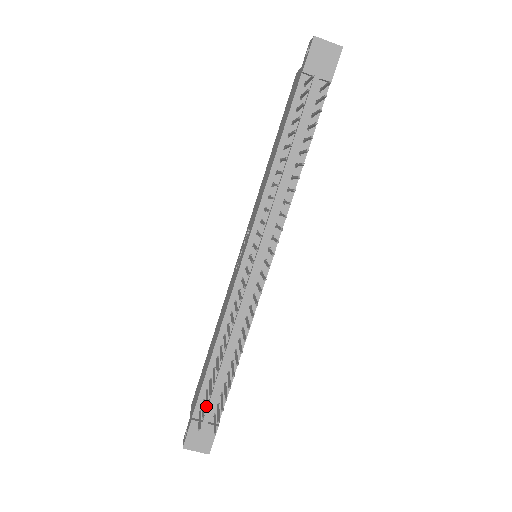
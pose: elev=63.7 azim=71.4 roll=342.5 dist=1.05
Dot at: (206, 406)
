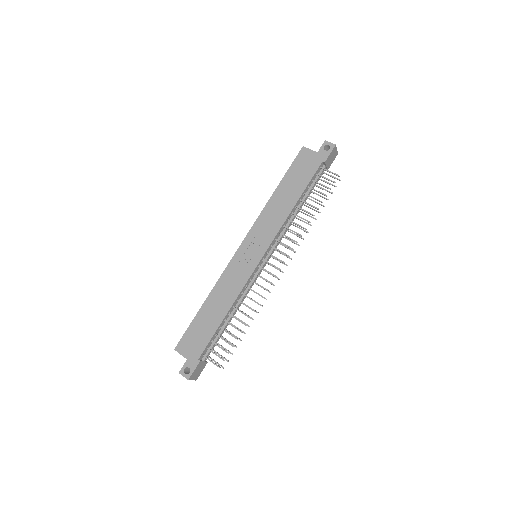
Dot at: occluded
